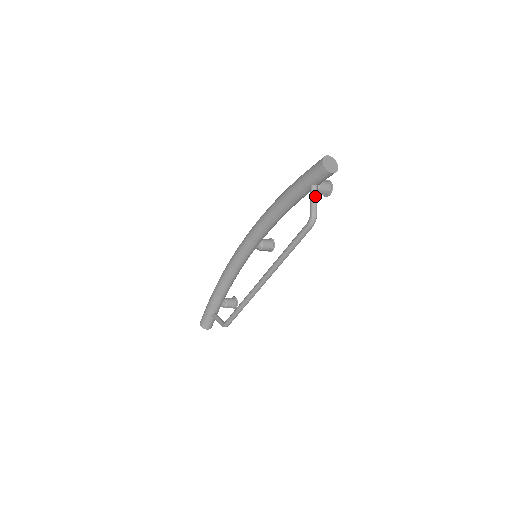
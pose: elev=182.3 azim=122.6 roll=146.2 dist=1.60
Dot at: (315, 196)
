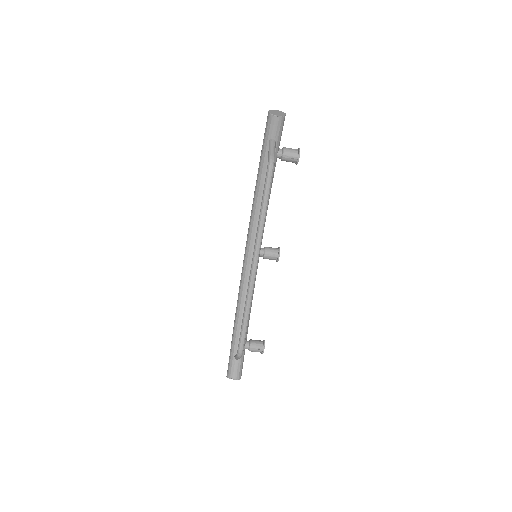
Dot at: (271, 146)
